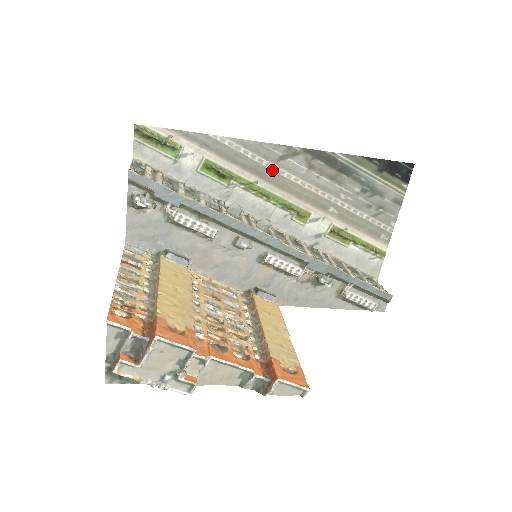
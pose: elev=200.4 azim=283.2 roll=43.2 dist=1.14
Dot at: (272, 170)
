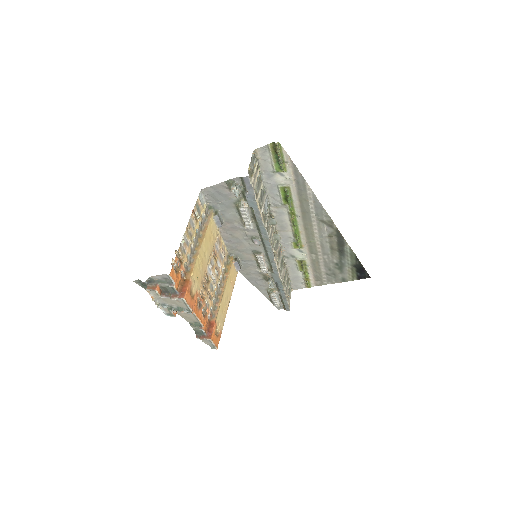
Dot at: (312, 220)
